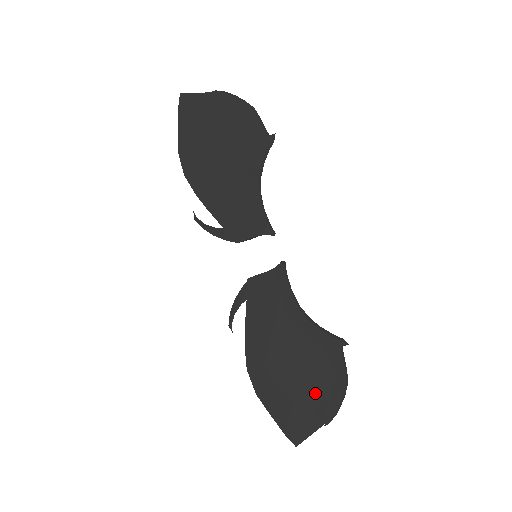
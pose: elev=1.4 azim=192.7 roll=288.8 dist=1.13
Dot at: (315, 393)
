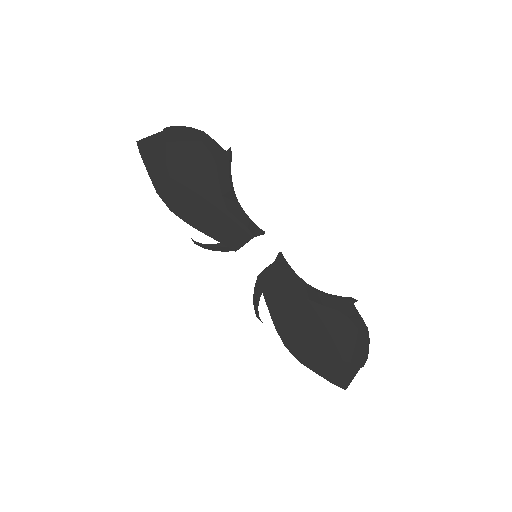
Dot at: (345, 346)
